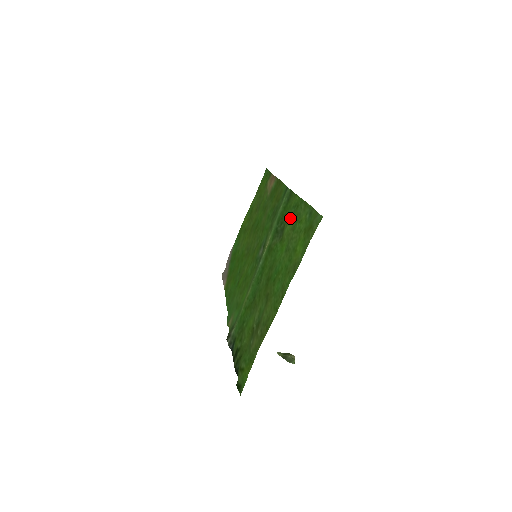
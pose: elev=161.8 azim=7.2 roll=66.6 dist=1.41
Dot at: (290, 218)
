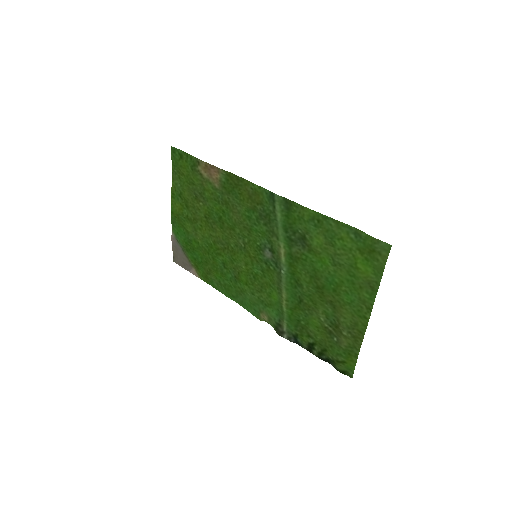
Dot at: (314, 232)
